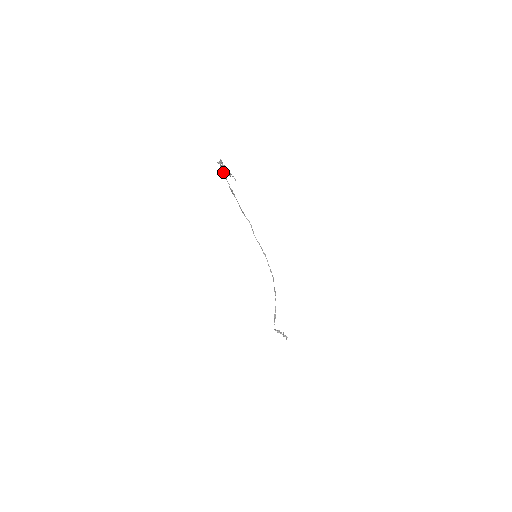
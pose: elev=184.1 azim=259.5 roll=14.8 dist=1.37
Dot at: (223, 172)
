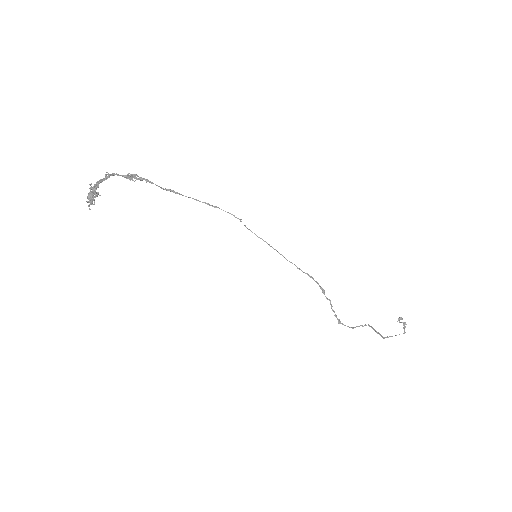
Dot at: (133, 180)
